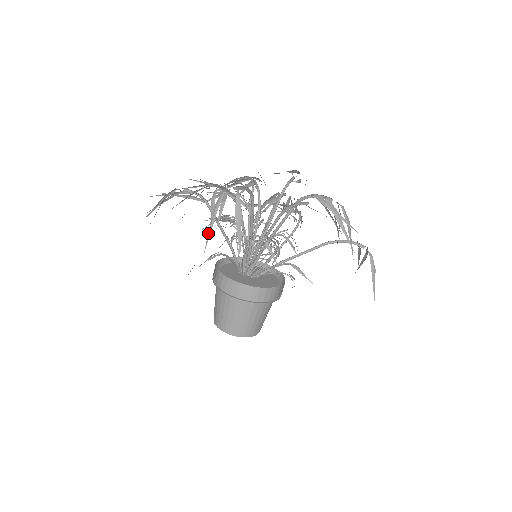
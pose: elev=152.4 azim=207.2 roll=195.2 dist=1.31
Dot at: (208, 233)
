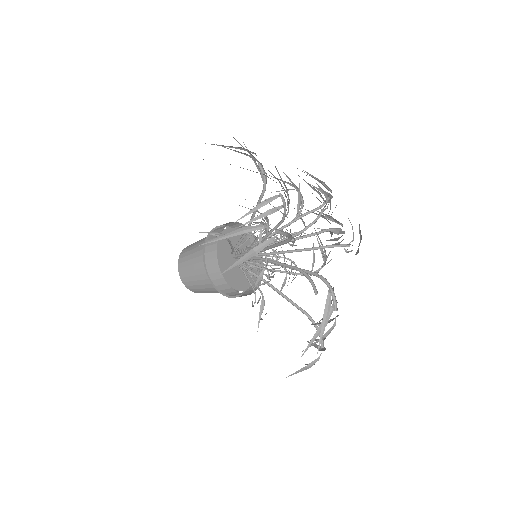
Dot at: (218, 238)
